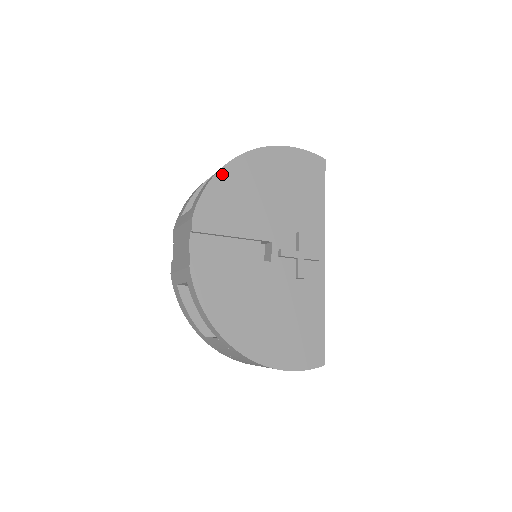
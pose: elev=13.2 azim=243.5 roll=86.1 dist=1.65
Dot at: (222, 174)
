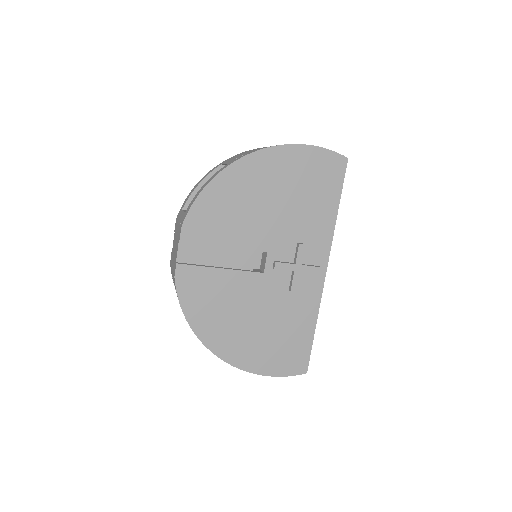
Dot at: (219, 180)
